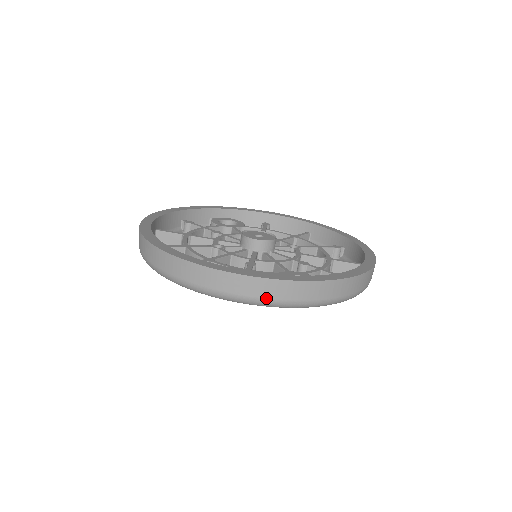
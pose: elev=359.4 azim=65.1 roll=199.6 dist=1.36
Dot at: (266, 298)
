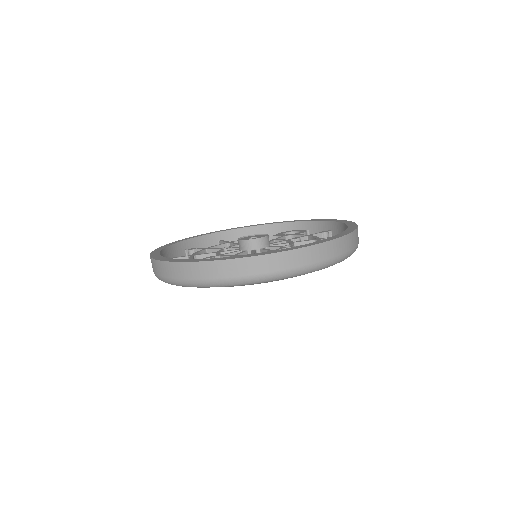
Dot at: (163, 276)
